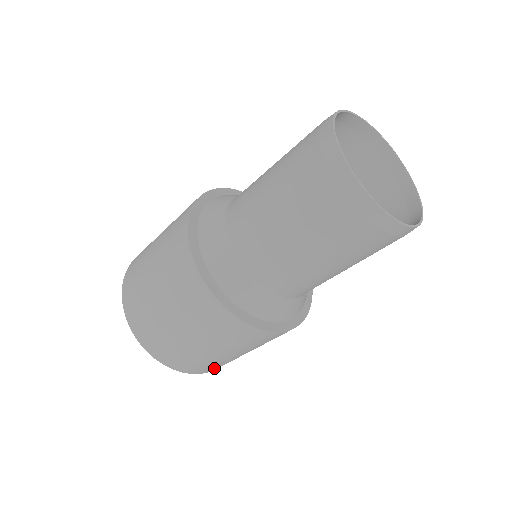
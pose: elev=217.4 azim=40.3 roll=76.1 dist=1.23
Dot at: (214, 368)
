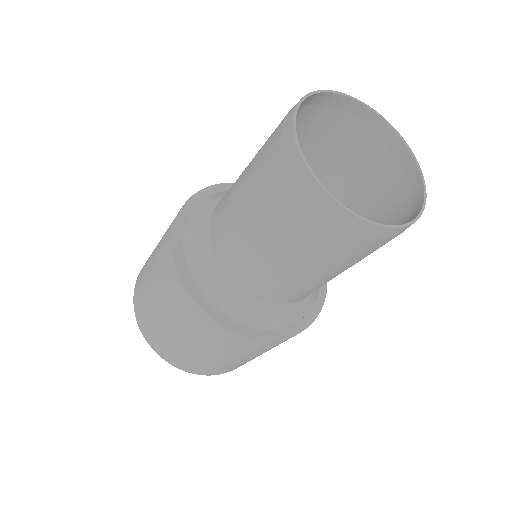
Dot at: (211, 371)
